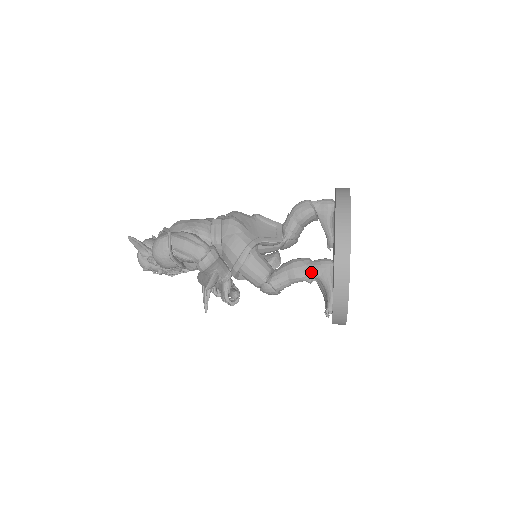
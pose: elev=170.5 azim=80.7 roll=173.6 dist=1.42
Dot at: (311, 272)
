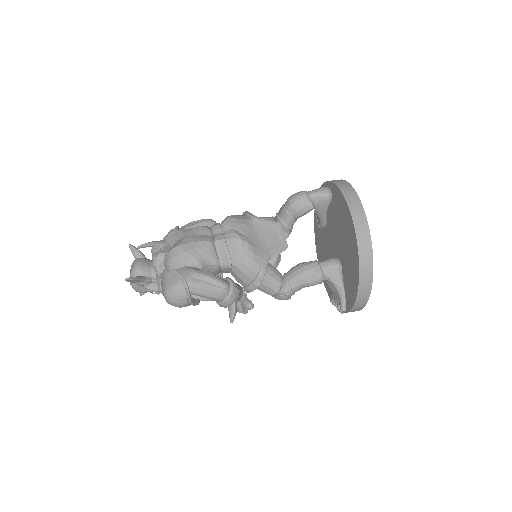
Dot at: (323, 277)
